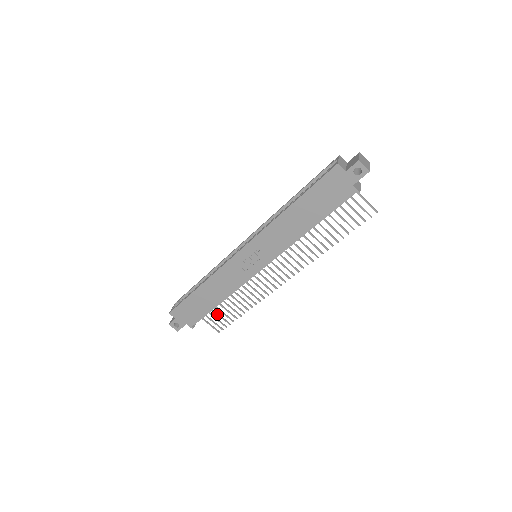
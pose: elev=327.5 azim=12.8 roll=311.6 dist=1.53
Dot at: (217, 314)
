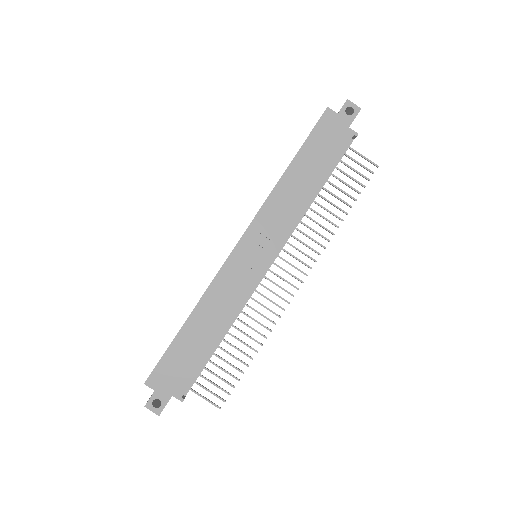
Dot at: (213, 374)
